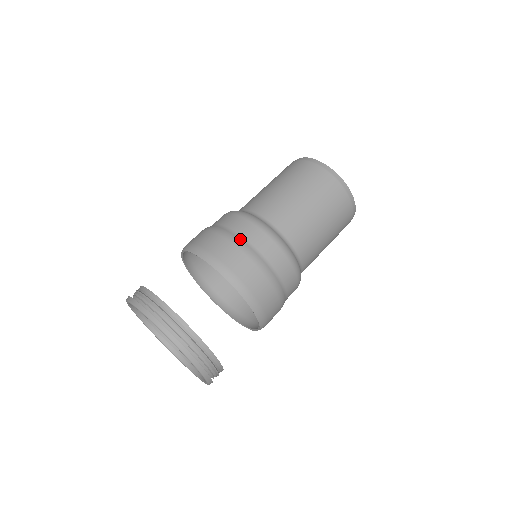
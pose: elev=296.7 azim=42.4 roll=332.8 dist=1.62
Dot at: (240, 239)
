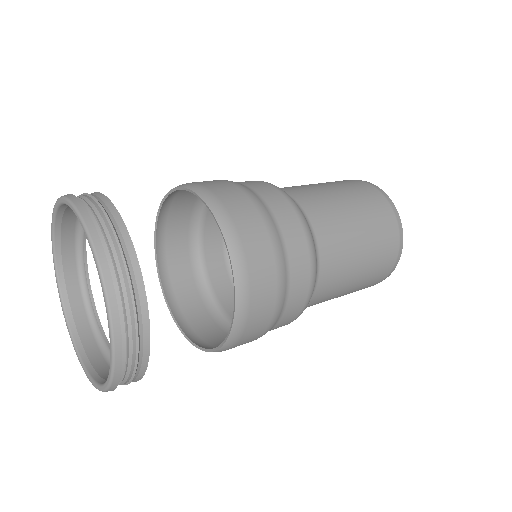
Dot at: occluded
